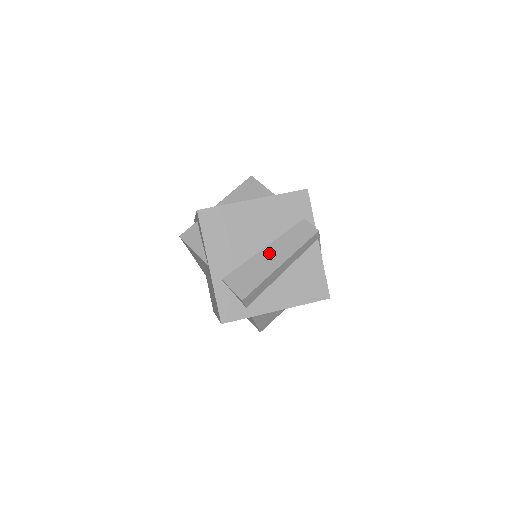
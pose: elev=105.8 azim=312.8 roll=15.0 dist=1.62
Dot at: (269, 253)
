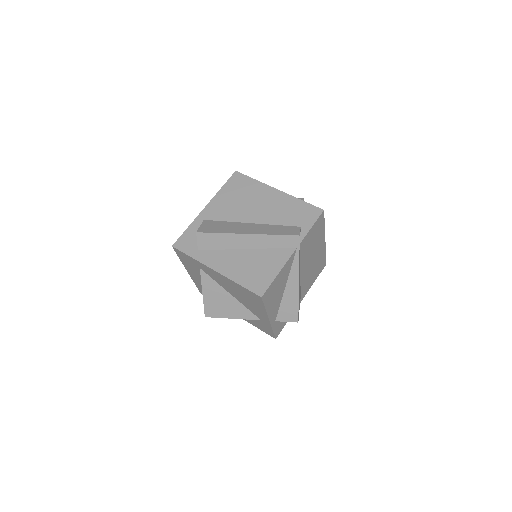
Dot at: (250, 226)
